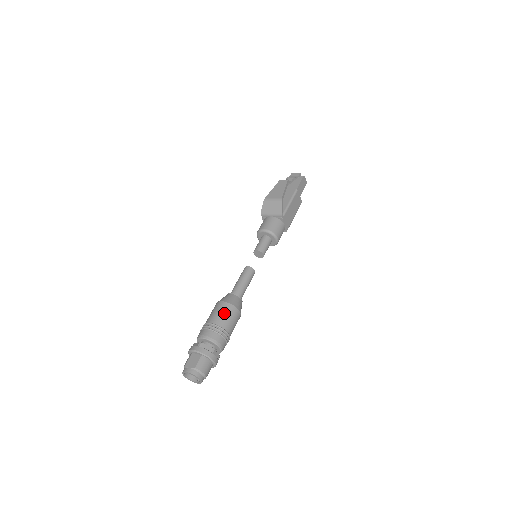
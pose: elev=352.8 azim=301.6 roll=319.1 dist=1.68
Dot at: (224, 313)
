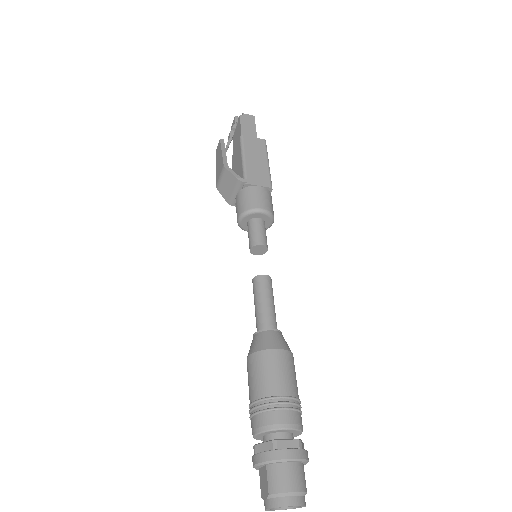
Dot at: (255, 373)
